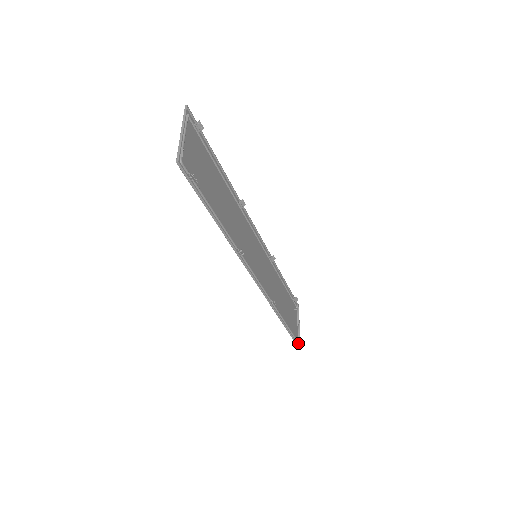
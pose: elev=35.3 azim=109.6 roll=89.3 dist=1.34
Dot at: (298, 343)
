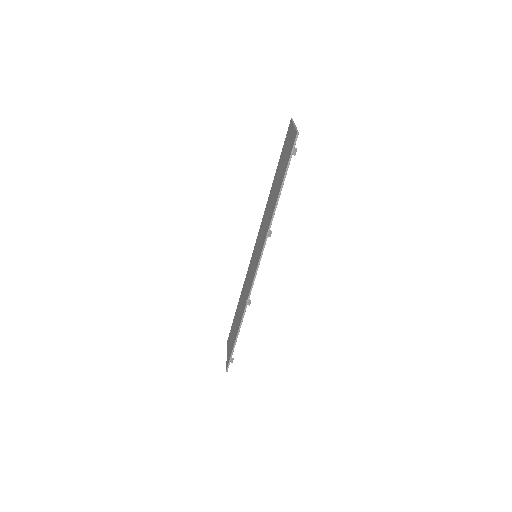
Dot at: occluded
